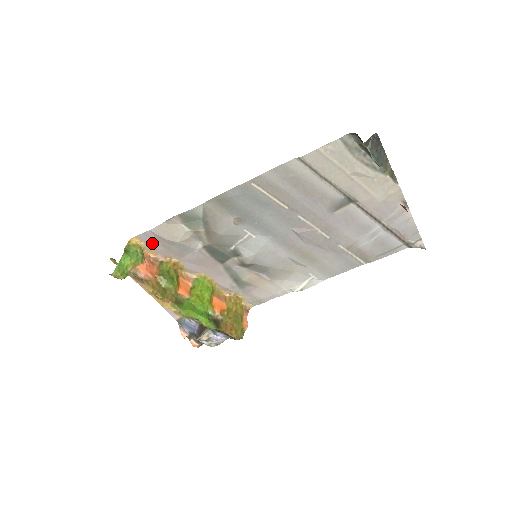
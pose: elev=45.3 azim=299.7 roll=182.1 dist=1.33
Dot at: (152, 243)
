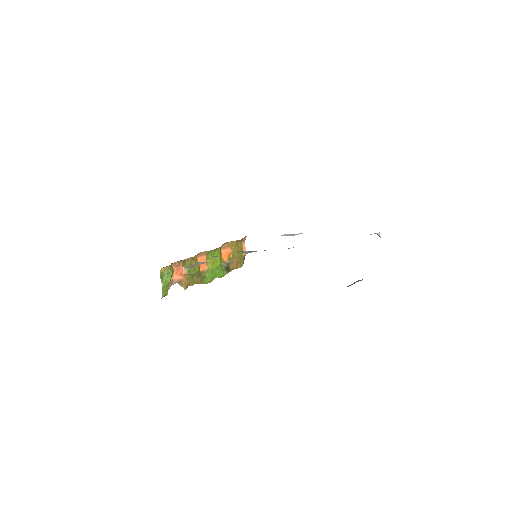
Dot at: occluded
